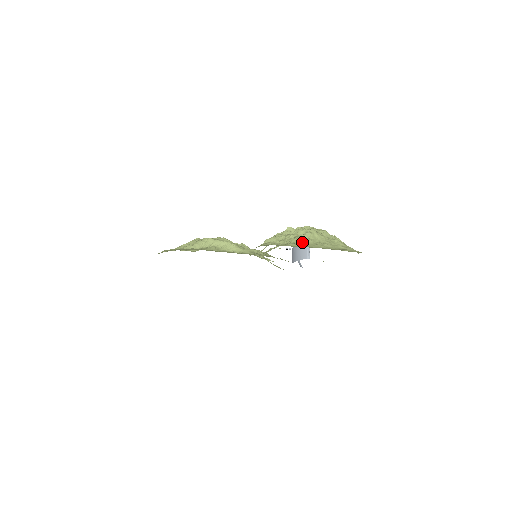
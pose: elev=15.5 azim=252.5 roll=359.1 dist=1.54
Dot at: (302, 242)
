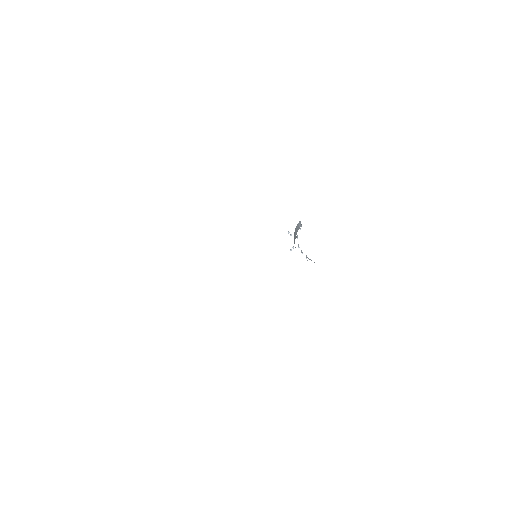
Dot at: occluded
